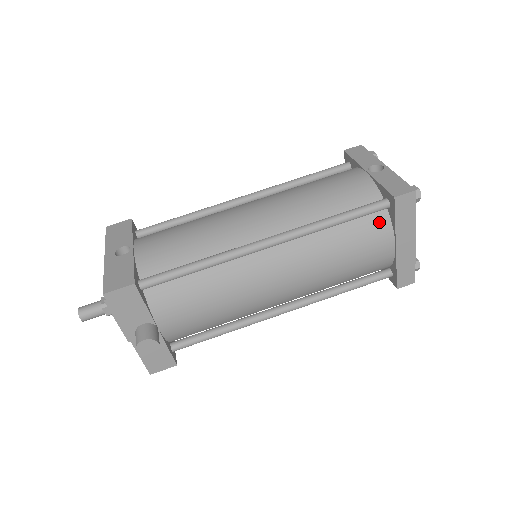
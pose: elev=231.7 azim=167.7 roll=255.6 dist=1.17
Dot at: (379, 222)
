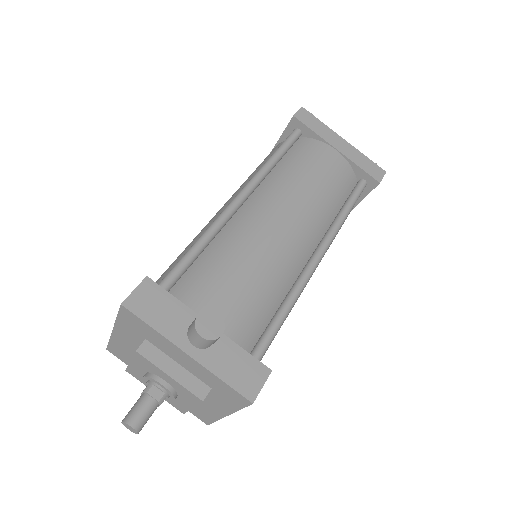
Dot at: (306, 144)
